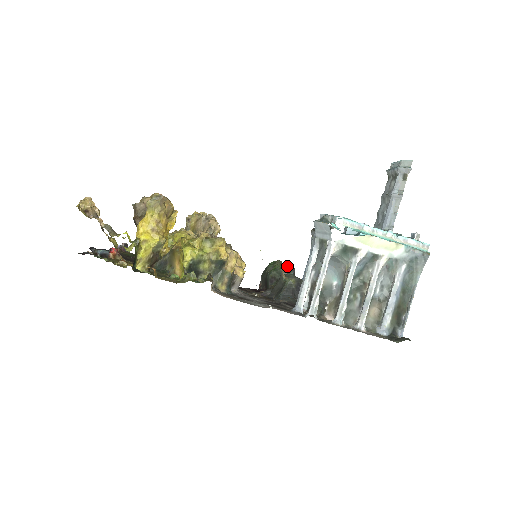
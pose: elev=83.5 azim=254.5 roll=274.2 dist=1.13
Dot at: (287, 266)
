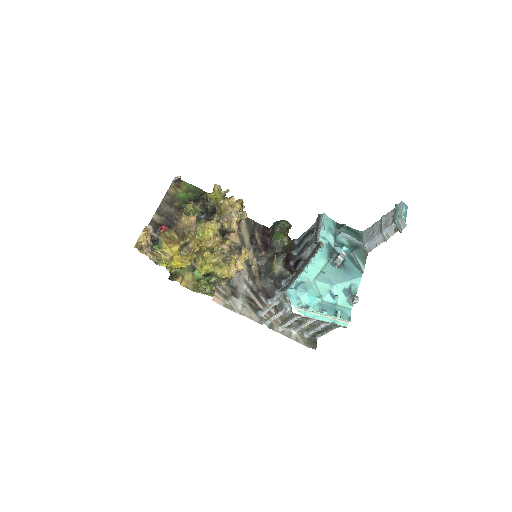
Dot at: (286, 242)
